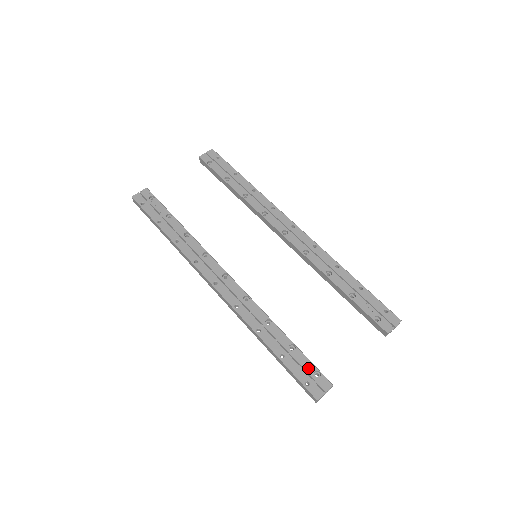
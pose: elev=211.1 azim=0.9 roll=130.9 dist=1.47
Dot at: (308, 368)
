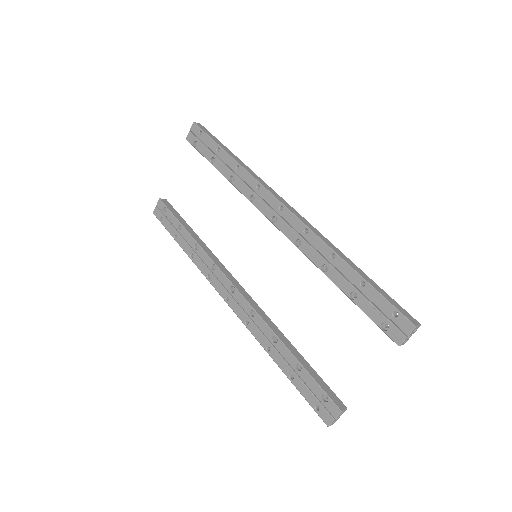
Dot at: (315, 391)
